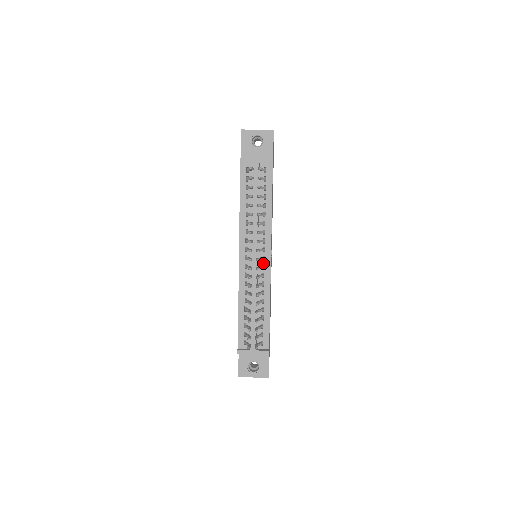
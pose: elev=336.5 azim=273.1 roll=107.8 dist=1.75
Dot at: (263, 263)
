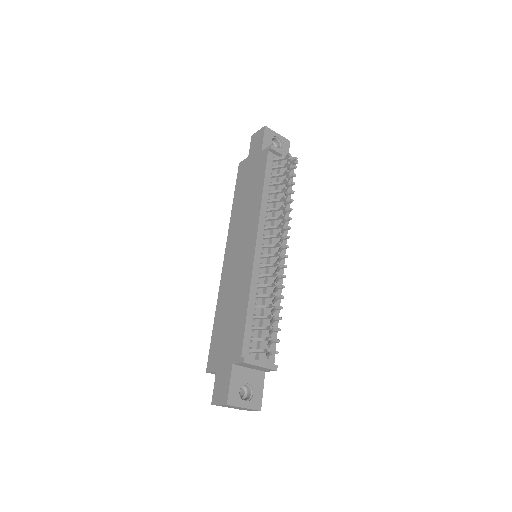
Dot at: occluded
